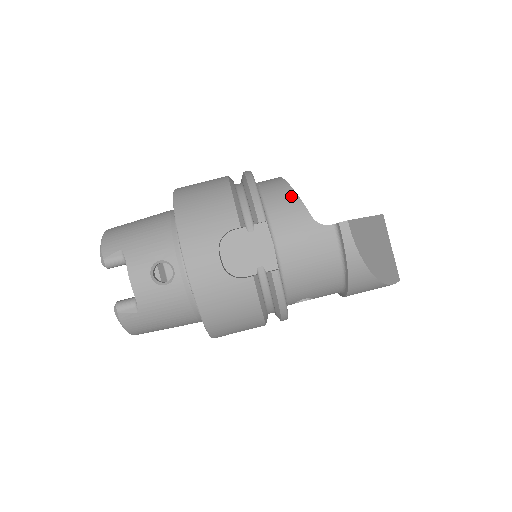
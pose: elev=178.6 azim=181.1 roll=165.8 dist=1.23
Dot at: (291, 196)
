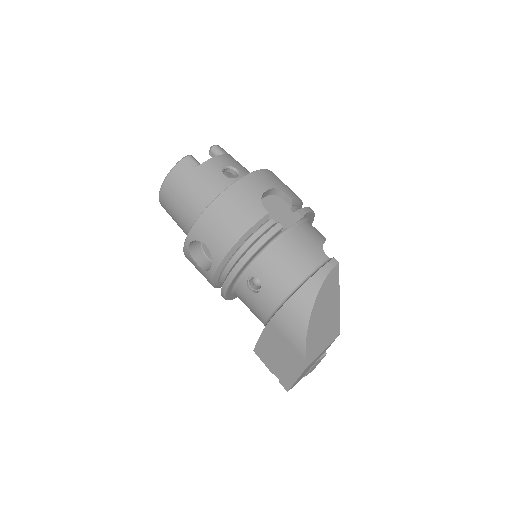
Dot at: occluded
